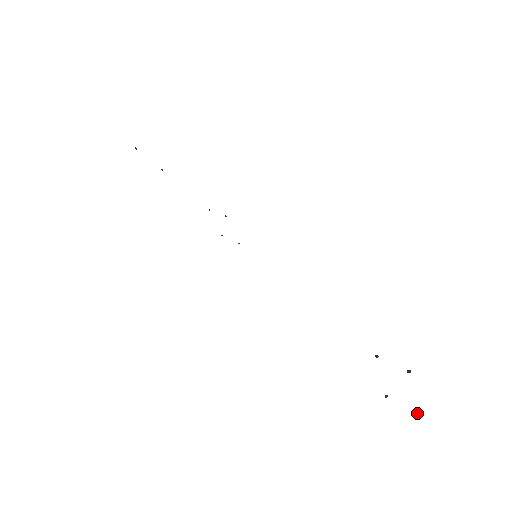
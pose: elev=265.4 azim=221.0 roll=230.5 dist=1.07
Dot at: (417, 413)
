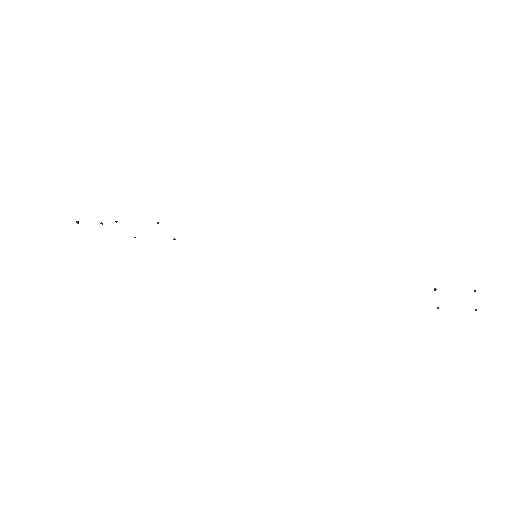
Dot at: (475, 309)
